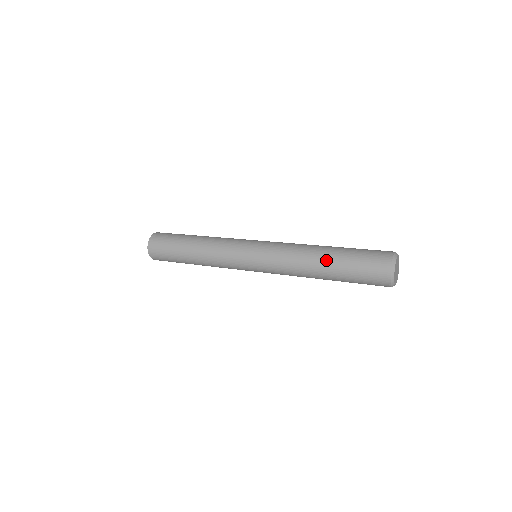
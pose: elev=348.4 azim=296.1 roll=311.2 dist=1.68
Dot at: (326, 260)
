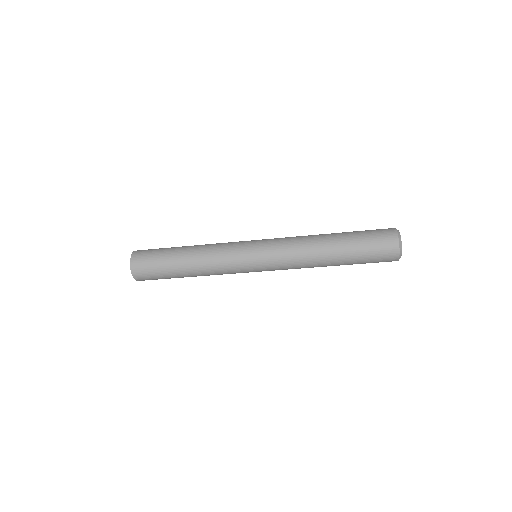
Dot at: (335, 246)
